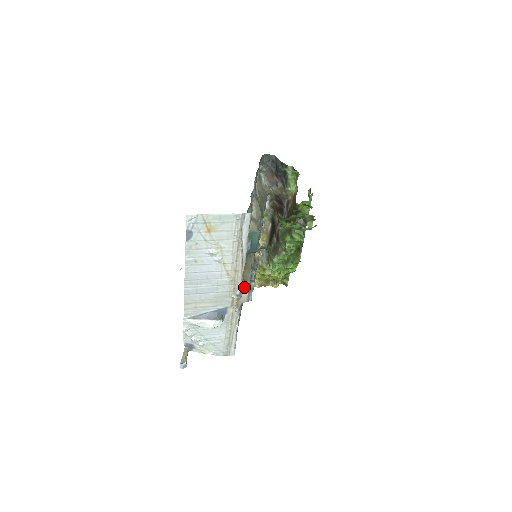
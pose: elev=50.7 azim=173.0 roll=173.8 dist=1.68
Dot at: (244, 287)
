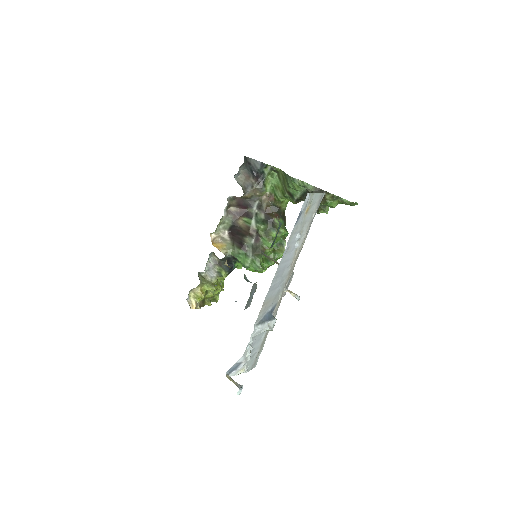
Dot at: (291, 277)
